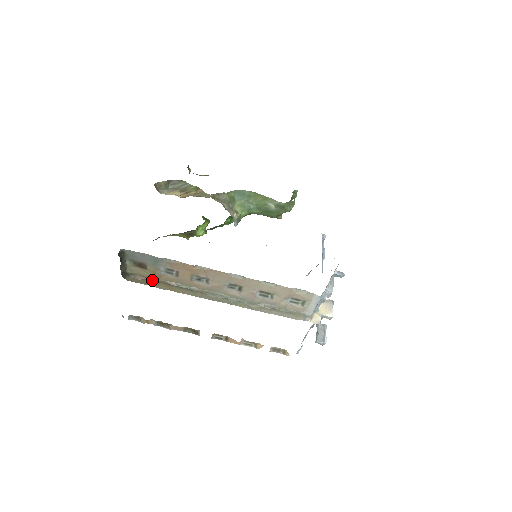
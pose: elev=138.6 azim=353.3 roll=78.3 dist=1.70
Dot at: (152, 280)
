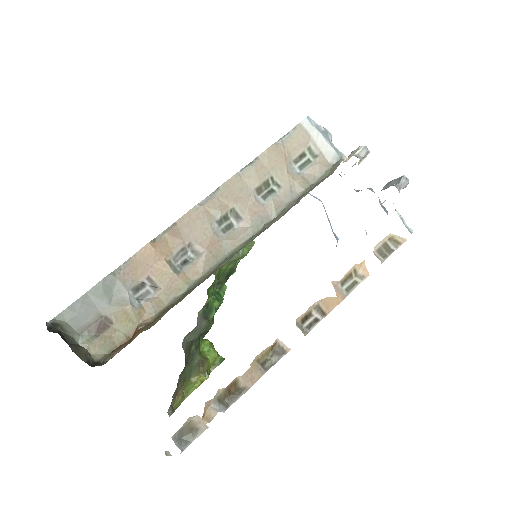
Dot at: (136, 332)
